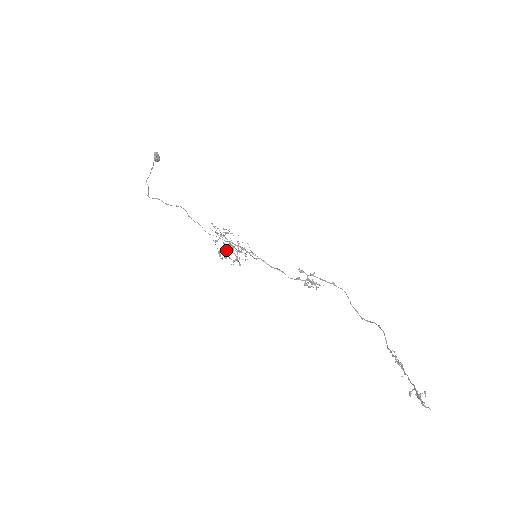
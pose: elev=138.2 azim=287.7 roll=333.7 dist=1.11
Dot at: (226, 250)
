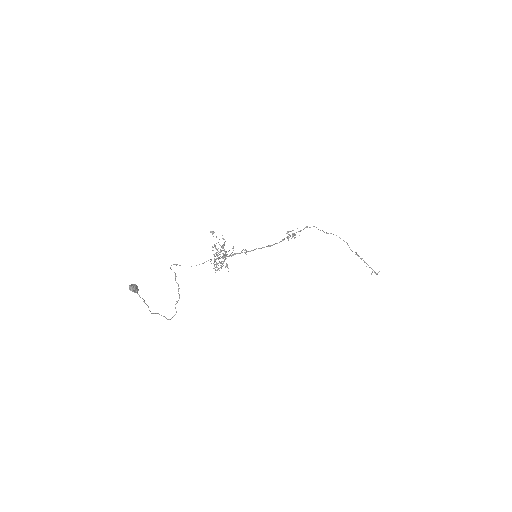
Dot at: (221, 262)
